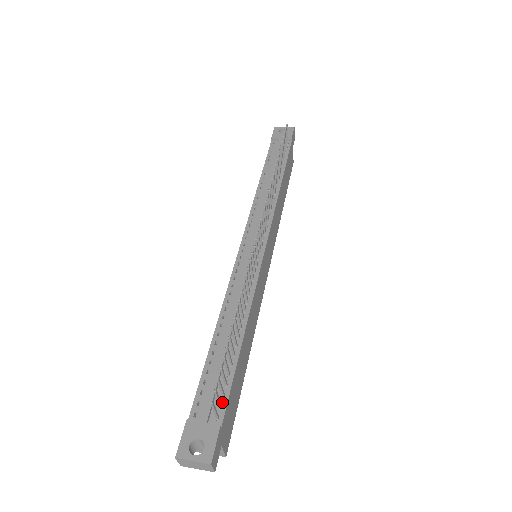
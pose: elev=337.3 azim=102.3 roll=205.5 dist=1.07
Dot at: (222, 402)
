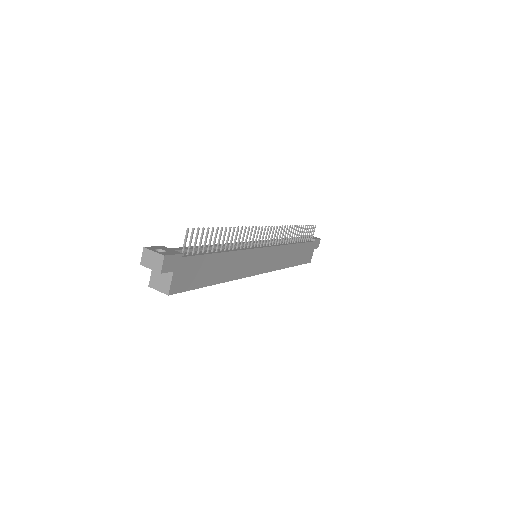
Dot at: (190, 254)
